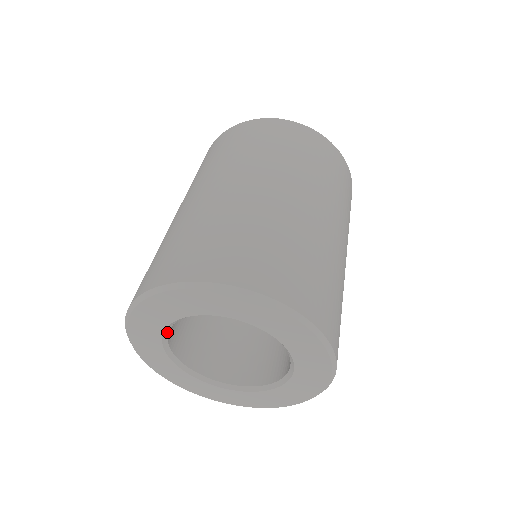
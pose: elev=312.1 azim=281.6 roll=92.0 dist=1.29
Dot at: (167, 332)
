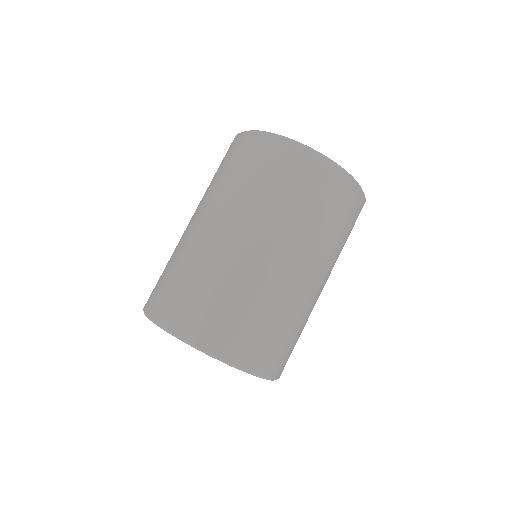
Dot at: occluded
